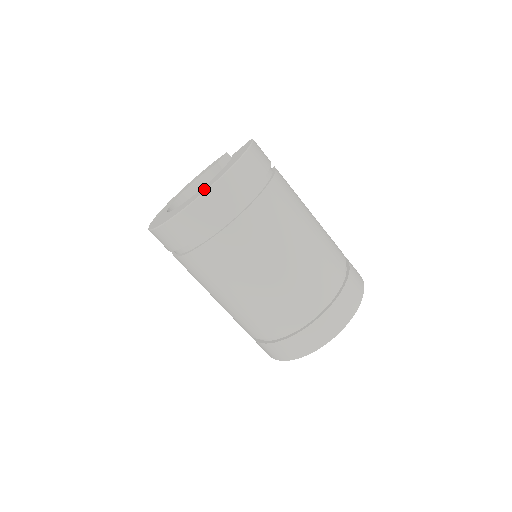
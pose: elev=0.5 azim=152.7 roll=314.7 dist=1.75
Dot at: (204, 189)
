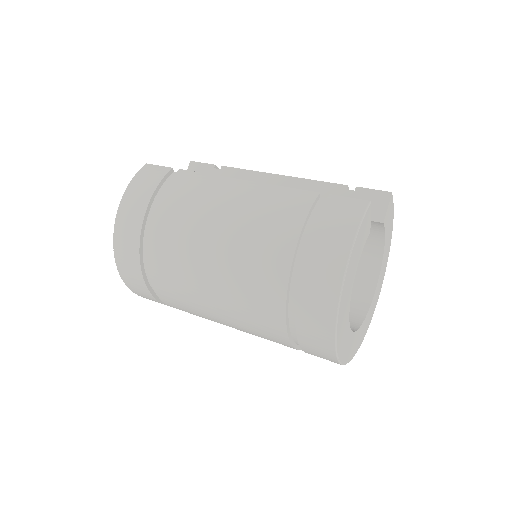
Dot at: occluded
